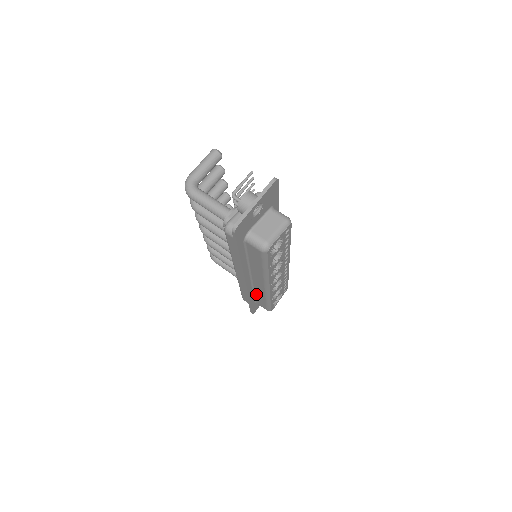
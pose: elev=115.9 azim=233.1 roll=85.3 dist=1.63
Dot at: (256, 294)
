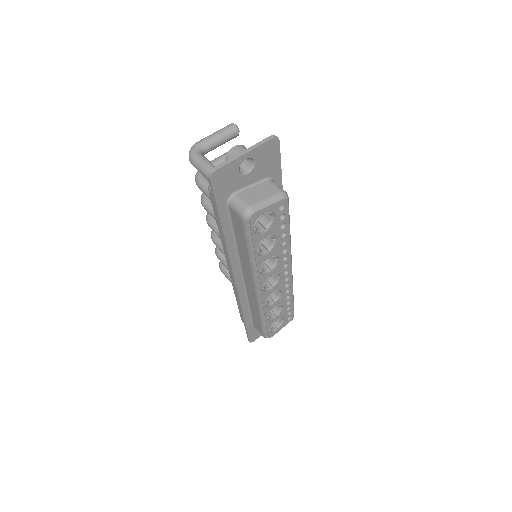
Dot at: (251, 308)
